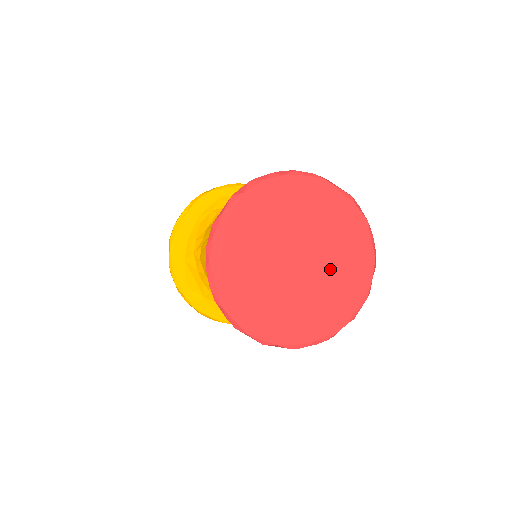
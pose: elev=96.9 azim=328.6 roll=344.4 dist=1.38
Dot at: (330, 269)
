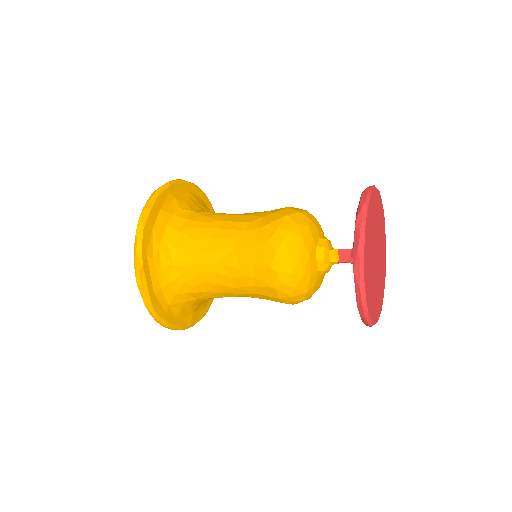
Dot at: (381, 241)
